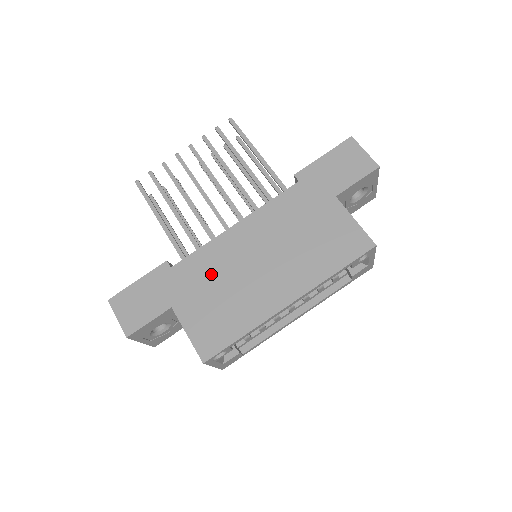
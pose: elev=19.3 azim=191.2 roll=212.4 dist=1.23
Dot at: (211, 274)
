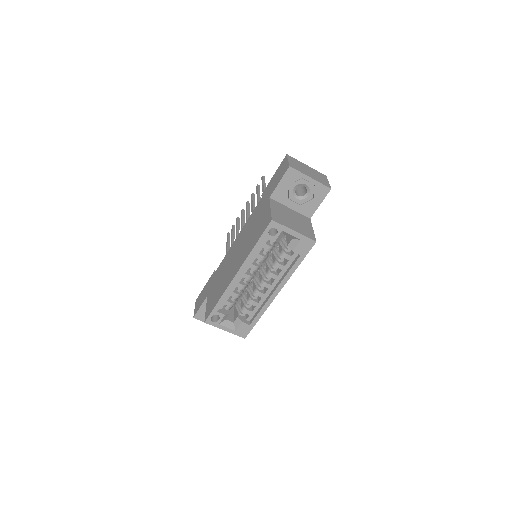
Dot at: (222, 271)
